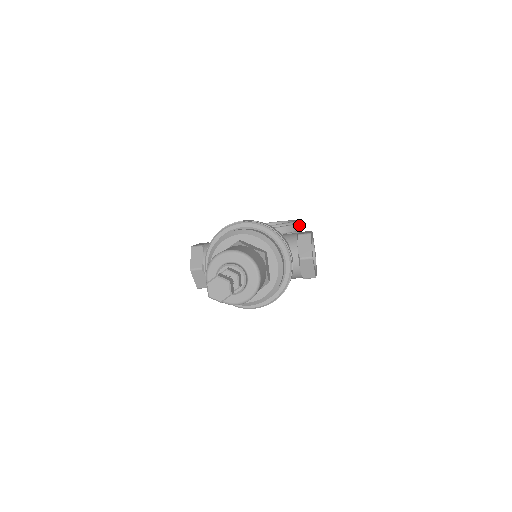
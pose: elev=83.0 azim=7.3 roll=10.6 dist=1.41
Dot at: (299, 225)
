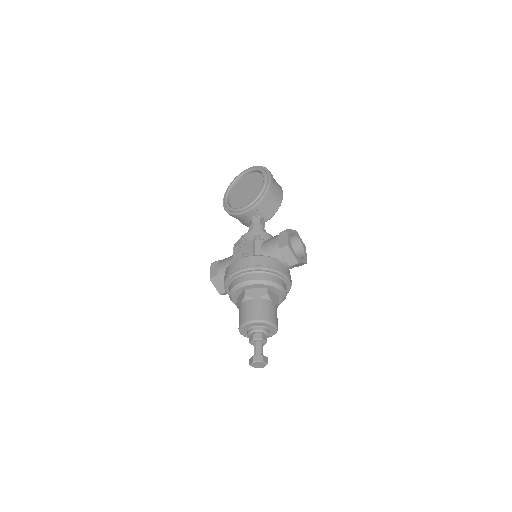
Dot at: (270, 184)
